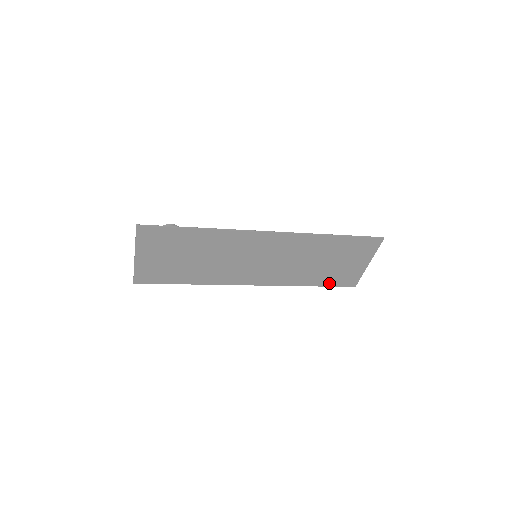
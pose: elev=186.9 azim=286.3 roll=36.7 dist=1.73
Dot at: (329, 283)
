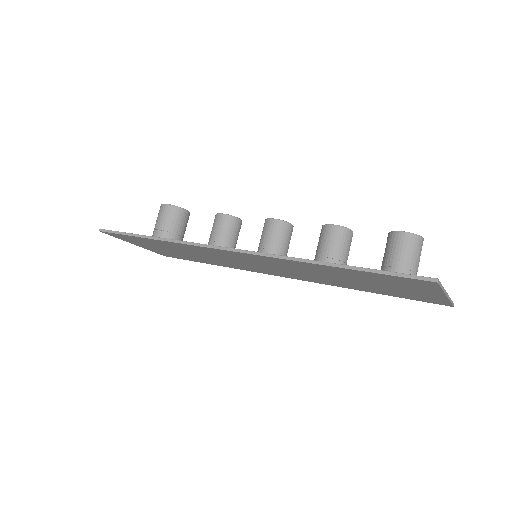
Dot at: (396, 295)
